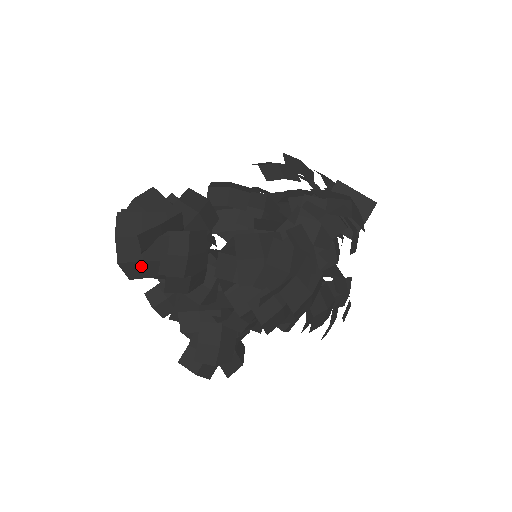
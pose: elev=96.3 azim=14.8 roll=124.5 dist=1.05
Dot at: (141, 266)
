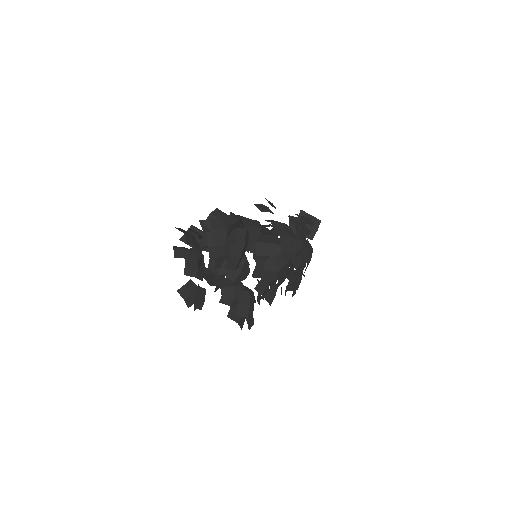
Dot at: (221, 248)
